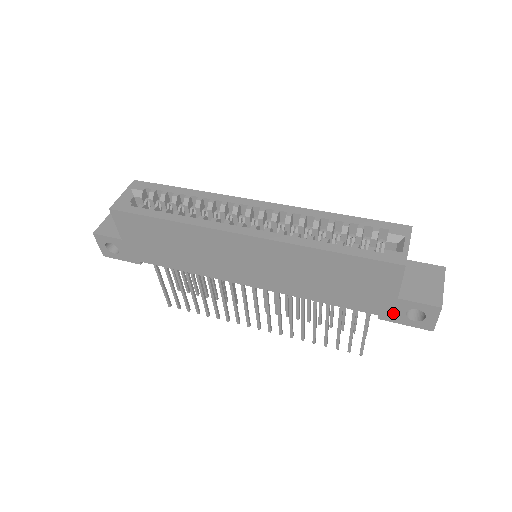
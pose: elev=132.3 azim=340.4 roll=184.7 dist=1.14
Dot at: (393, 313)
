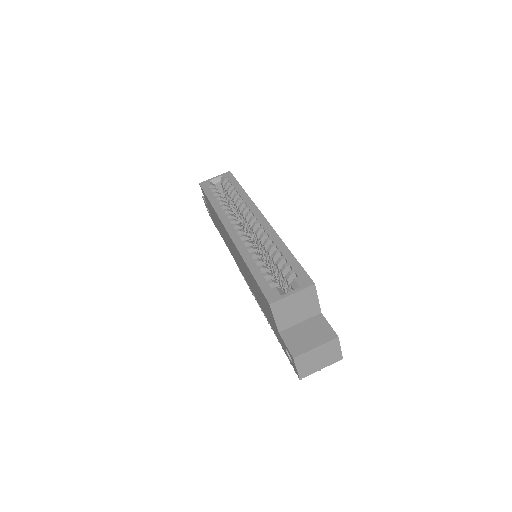
Dot at: (283, 345)
